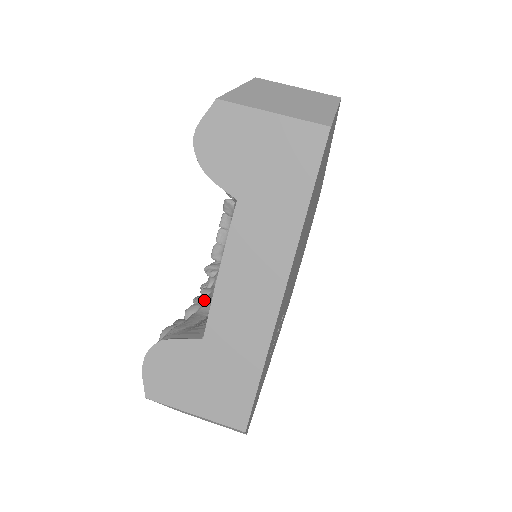
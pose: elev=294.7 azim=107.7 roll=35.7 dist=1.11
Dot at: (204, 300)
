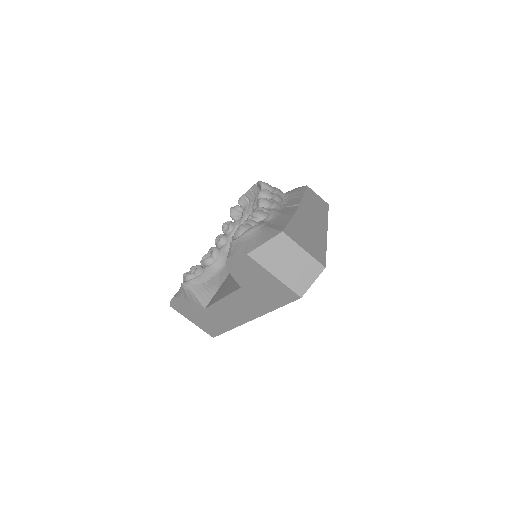
Dot at: (218, 255)
